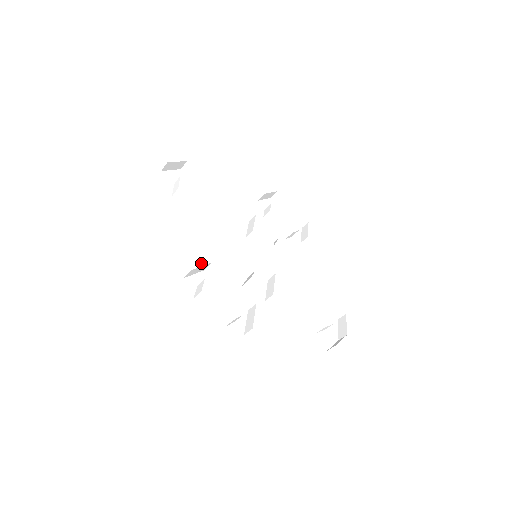
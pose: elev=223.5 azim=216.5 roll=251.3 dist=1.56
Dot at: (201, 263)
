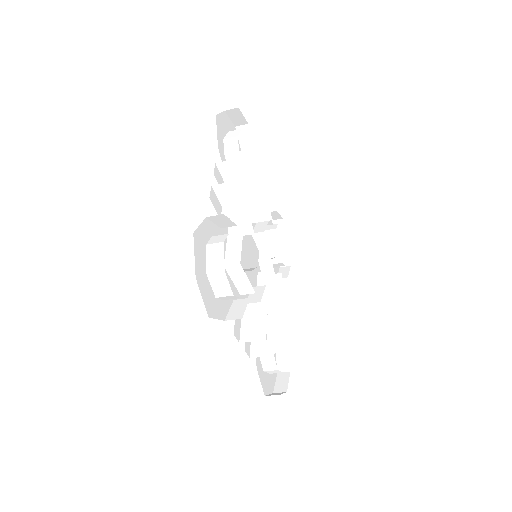
Dot at: occluded
